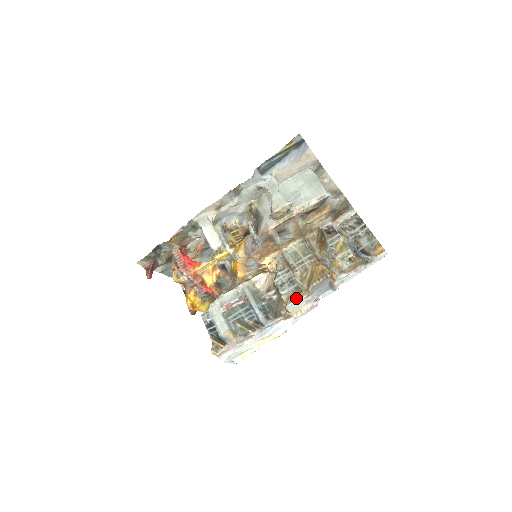
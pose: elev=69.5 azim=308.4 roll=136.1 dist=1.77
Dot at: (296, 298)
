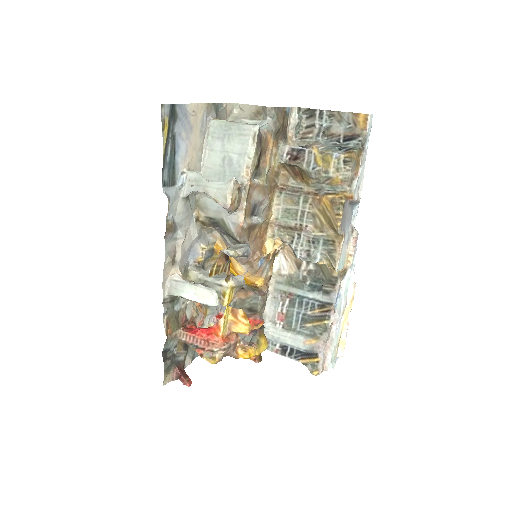
Dot at: (336, 254)
